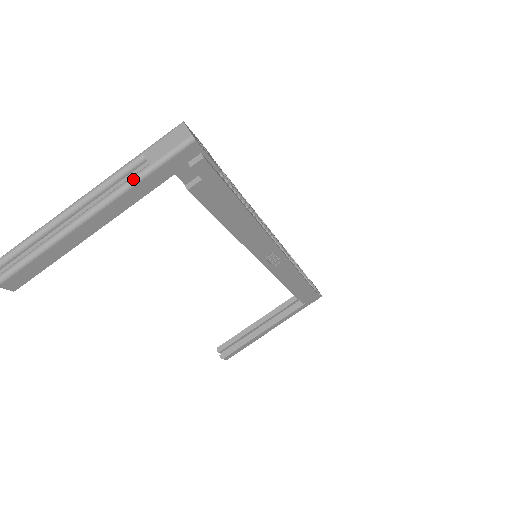
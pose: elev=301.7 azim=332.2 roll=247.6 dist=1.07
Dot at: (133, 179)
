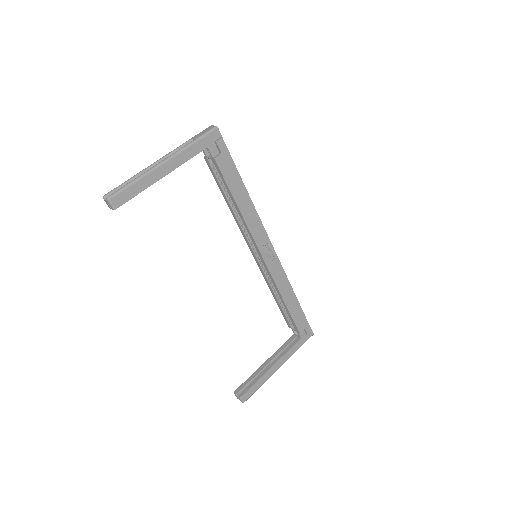
Dot at: (187, 145)
